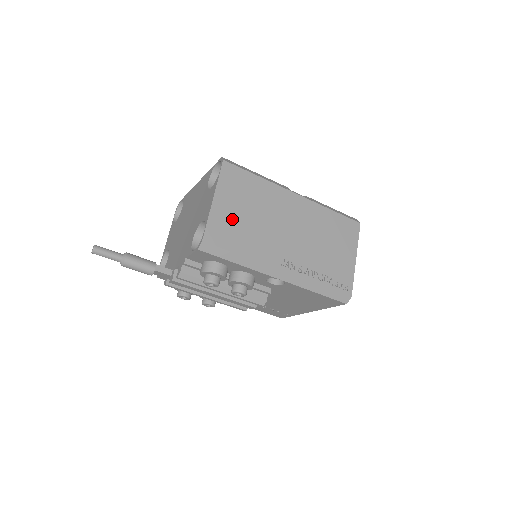
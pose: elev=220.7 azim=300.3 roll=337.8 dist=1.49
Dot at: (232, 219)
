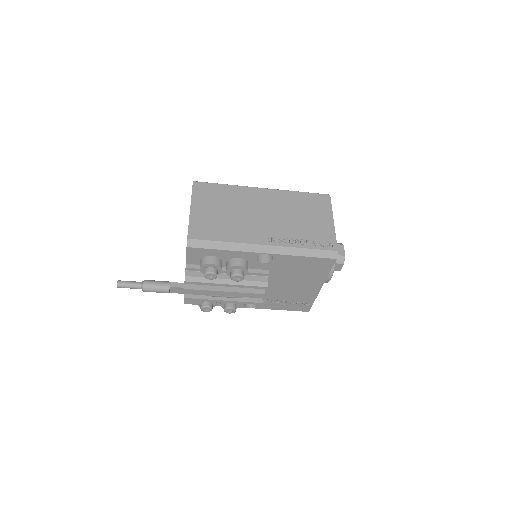
Dot at: (209, 218)
